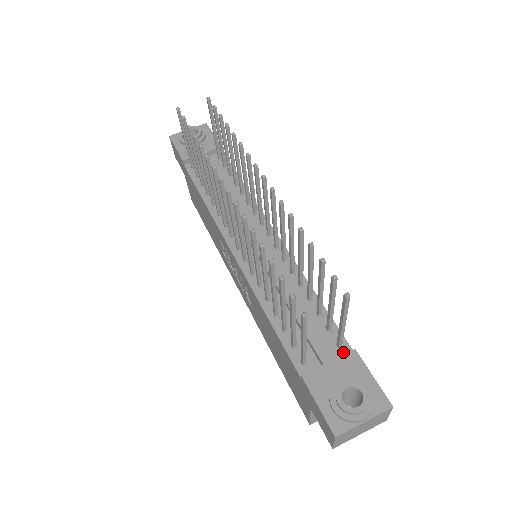
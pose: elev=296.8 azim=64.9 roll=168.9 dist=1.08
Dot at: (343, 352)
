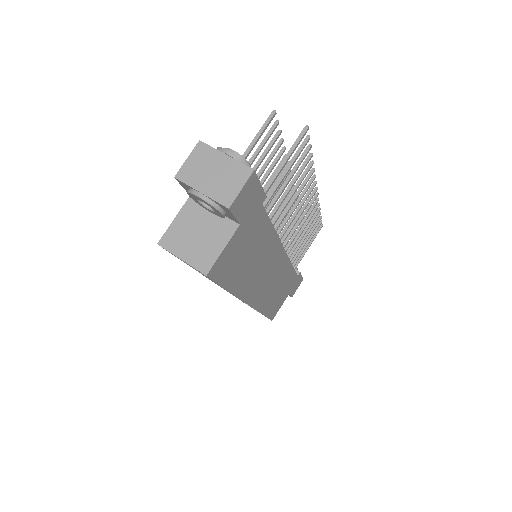
Dot at: occluded
